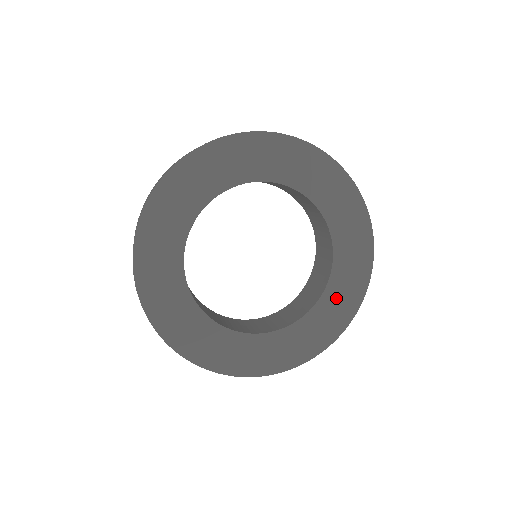
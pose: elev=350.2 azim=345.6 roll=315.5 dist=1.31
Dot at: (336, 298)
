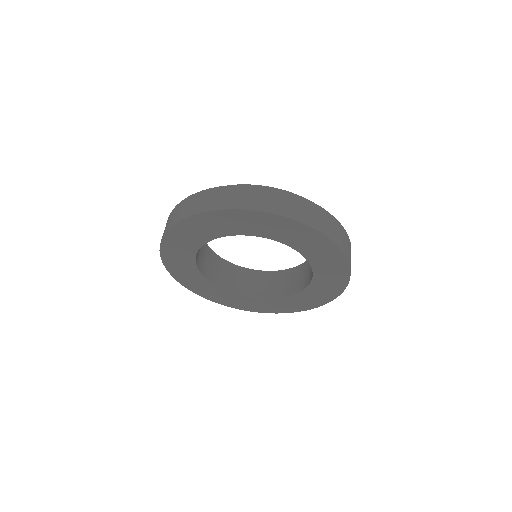
Dot at: (325, 268)
